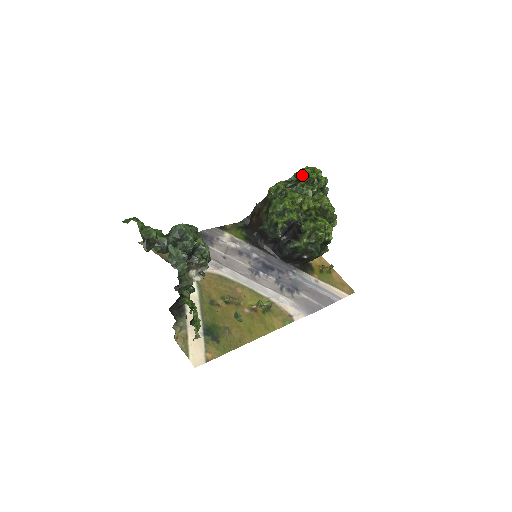
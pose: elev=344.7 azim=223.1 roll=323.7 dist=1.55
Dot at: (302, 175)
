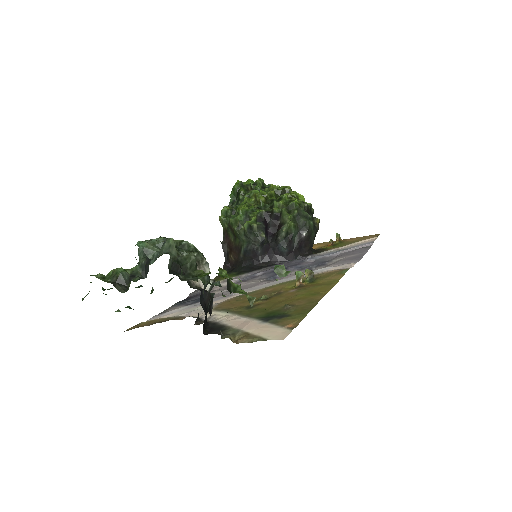
Dot at: (236, 188)
